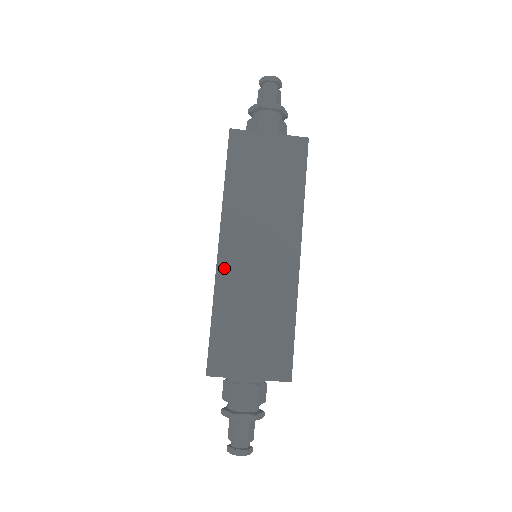
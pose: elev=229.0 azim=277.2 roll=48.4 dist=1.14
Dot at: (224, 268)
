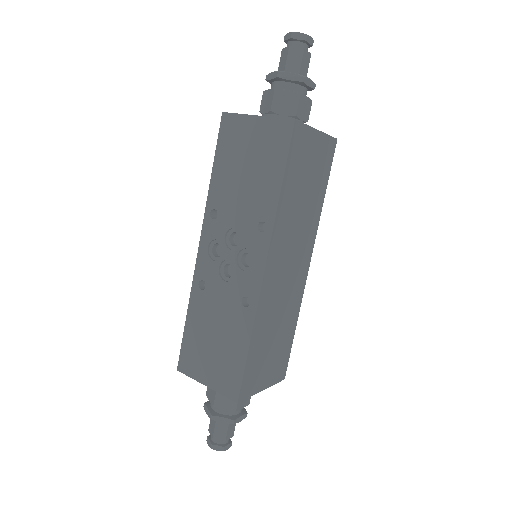
Dot at: (265, 290)
